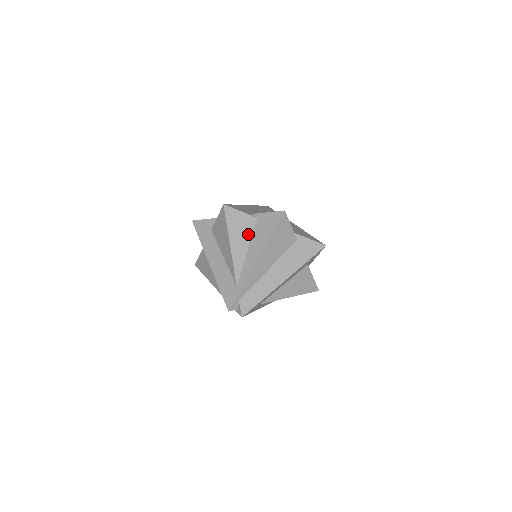
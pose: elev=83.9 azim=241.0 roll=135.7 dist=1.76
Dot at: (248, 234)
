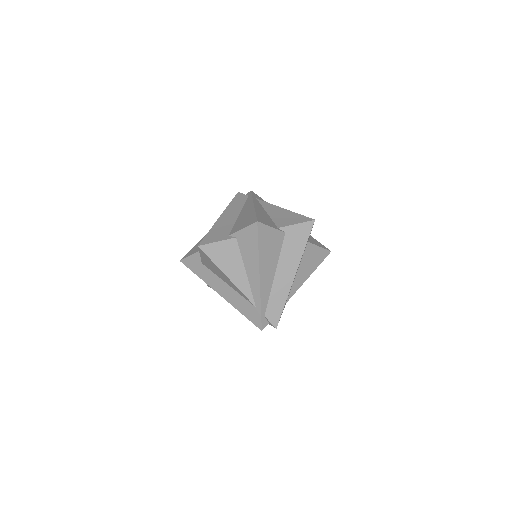
Dot at: (237, 257)
